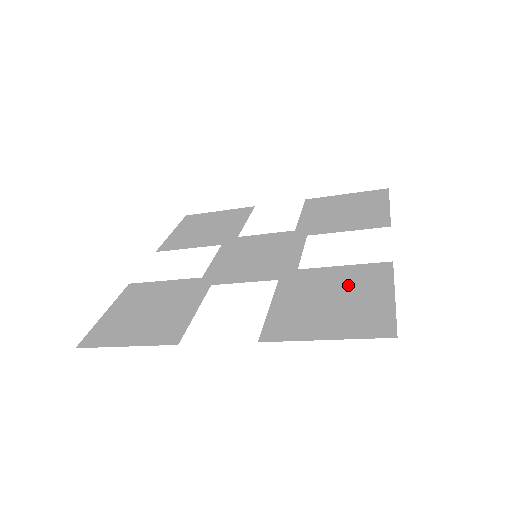
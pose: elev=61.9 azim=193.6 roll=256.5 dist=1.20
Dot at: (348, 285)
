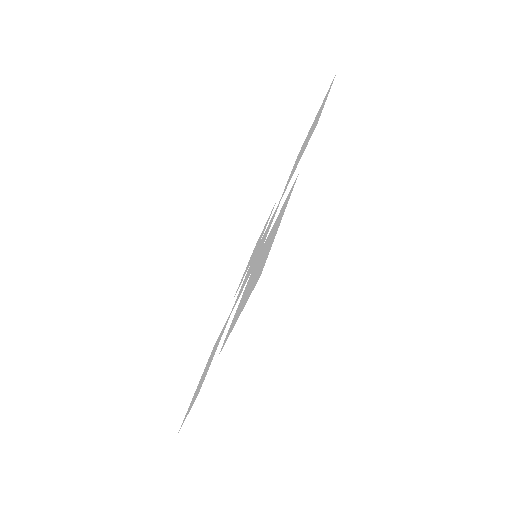
Dot at: (270, 236)
